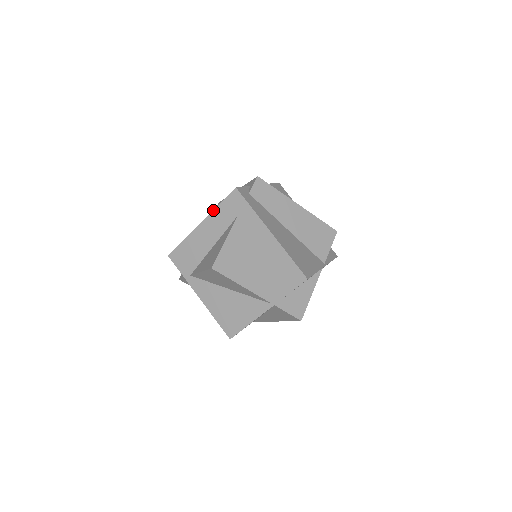
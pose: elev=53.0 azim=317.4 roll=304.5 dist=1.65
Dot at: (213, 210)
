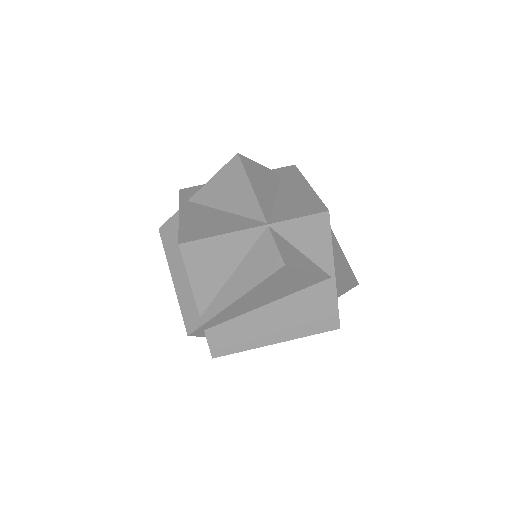
Dot at: occluded
